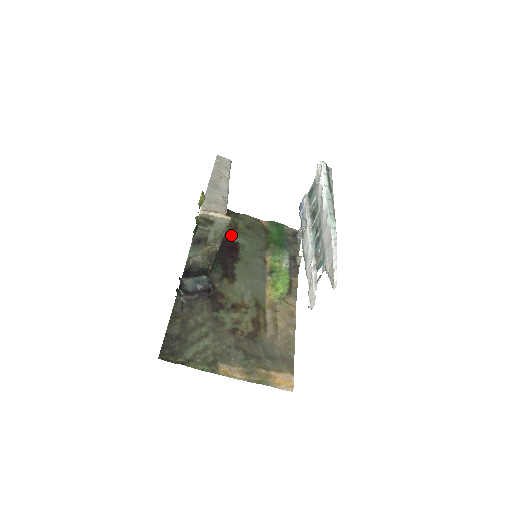
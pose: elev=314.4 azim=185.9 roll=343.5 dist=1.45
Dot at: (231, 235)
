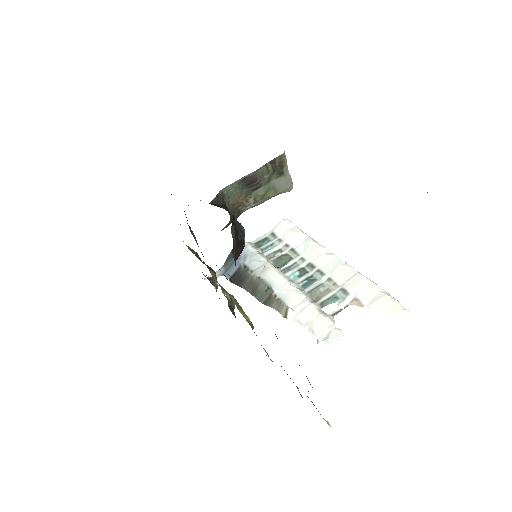
Dot at: (187, 223)
